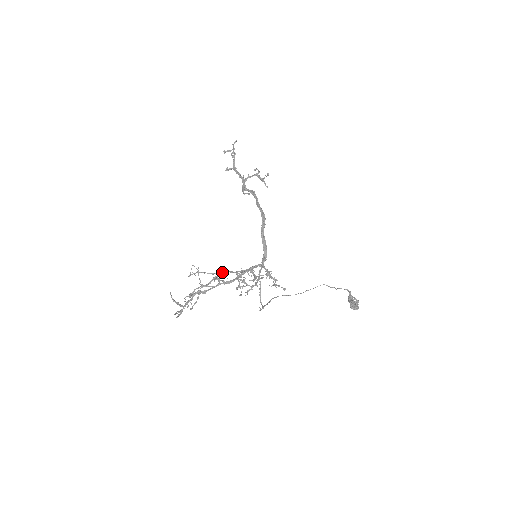
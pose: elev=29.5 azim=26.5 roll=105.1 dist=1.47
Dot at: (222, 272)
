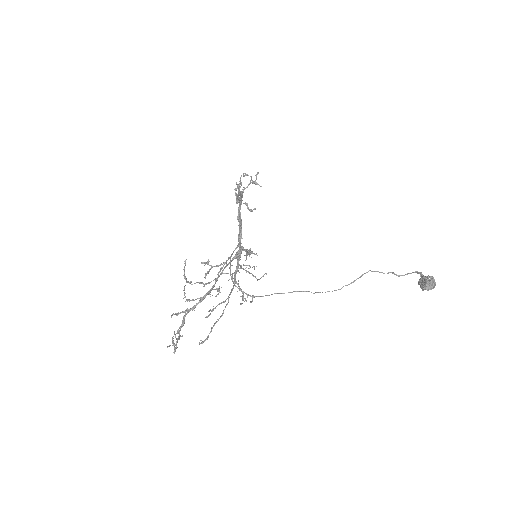
Dot at: (230, 293)
